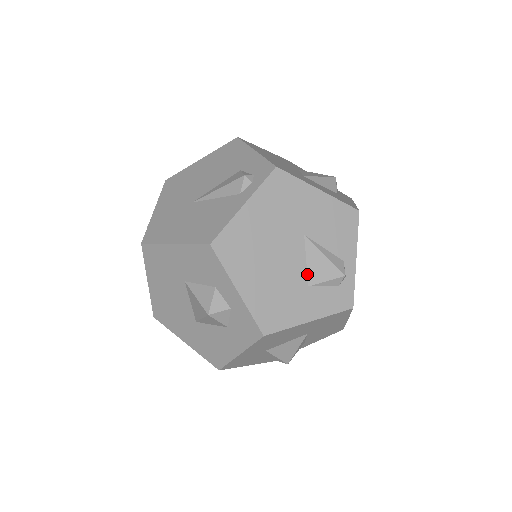
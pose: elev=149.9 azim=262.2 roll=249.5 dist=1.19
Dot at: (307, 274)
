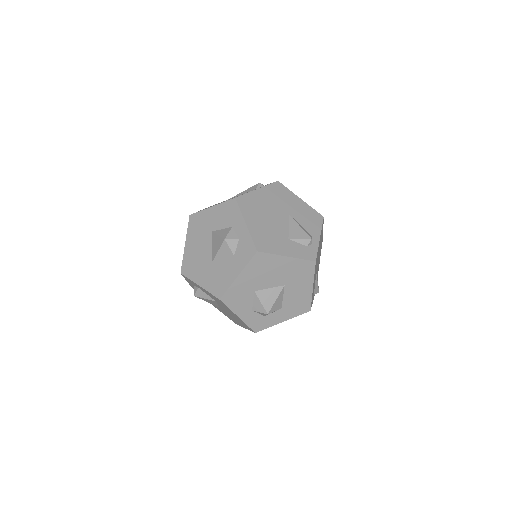
Dot at: (288, 233)
